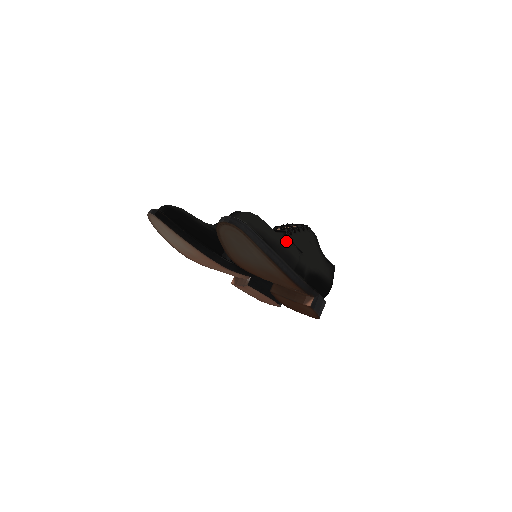
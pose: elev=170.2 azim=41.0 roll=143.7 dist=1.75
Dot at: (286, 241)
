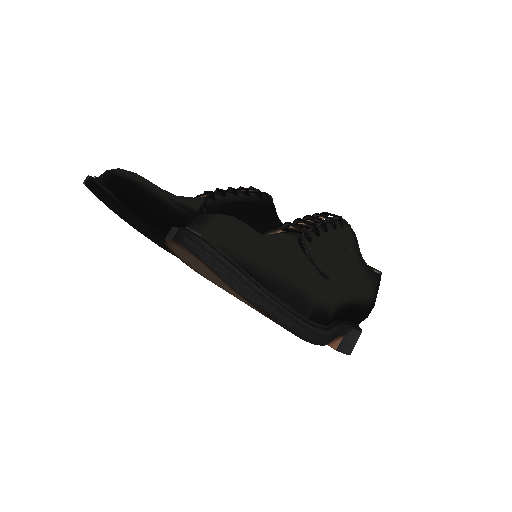
Dot at: (298, 264)
